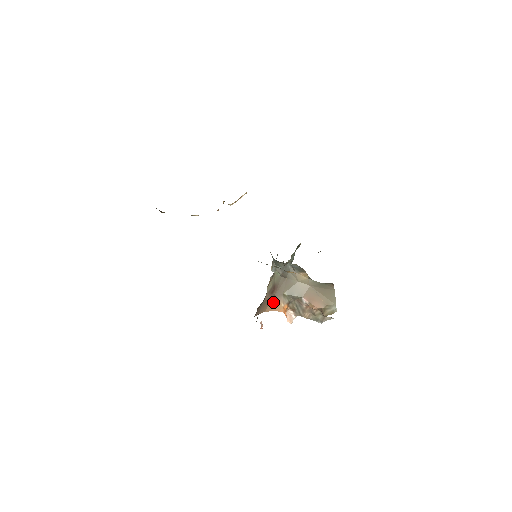
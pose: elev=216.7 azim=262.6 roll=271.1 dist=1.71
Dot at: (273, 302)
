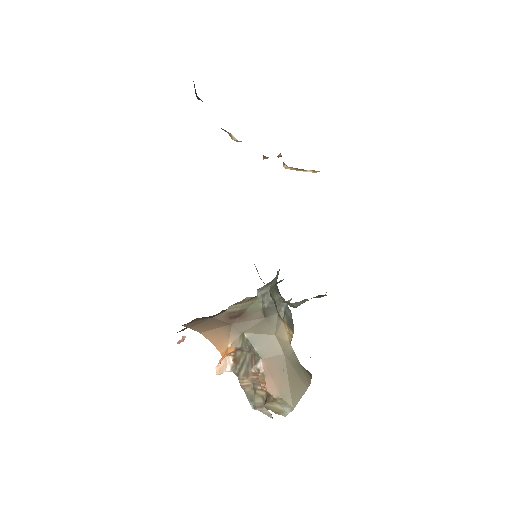
Dot at: (222, 330)
